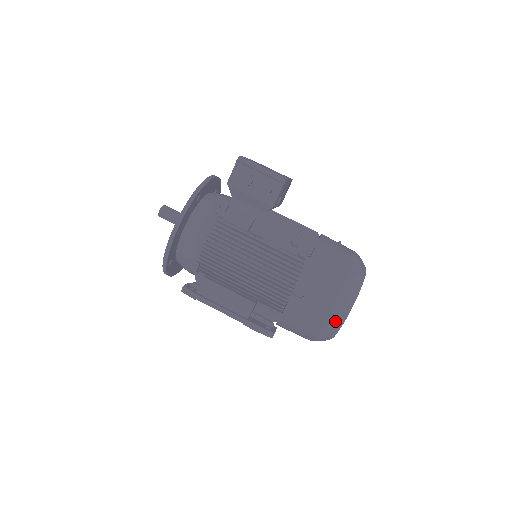
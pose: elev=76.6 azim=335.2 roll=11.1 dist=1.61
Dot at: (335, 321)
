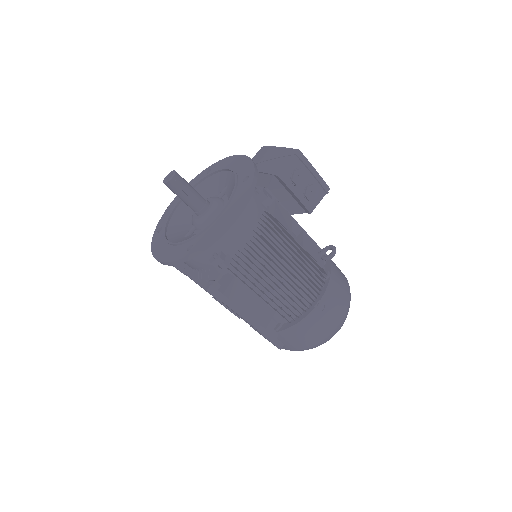
Dot at: (333, 335)
